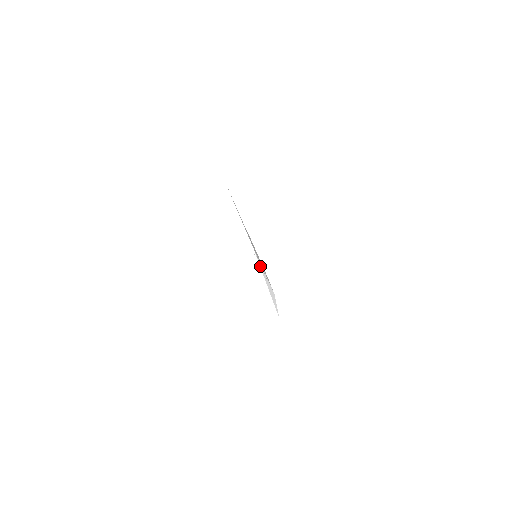
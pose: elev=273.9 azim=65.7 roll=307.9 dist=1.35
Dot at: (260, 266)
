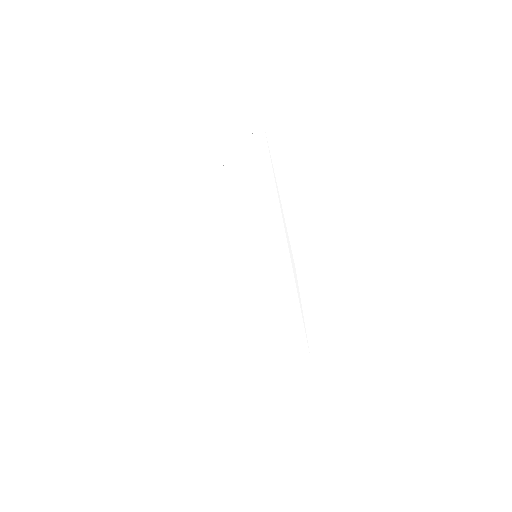
Dot at: occluded
